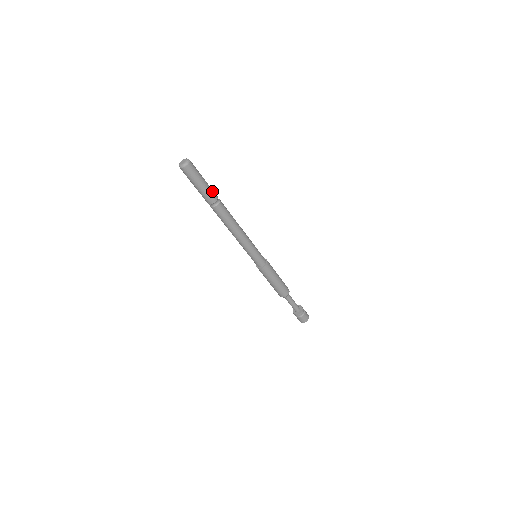
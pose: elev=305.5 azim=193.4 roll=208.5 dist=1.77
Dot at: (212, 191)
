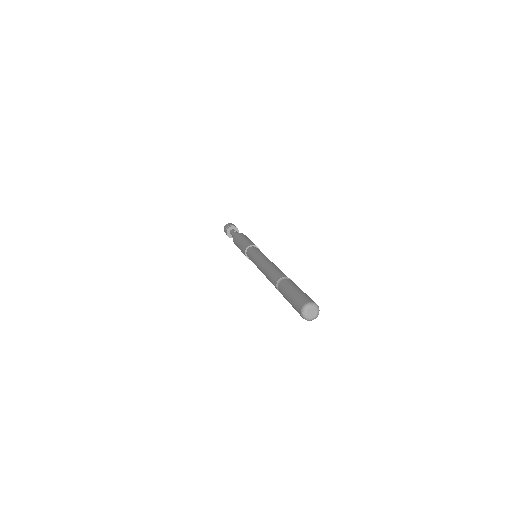
Dot at: occluded
